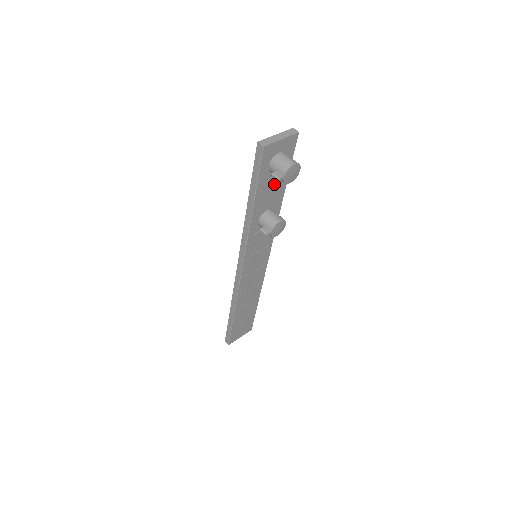
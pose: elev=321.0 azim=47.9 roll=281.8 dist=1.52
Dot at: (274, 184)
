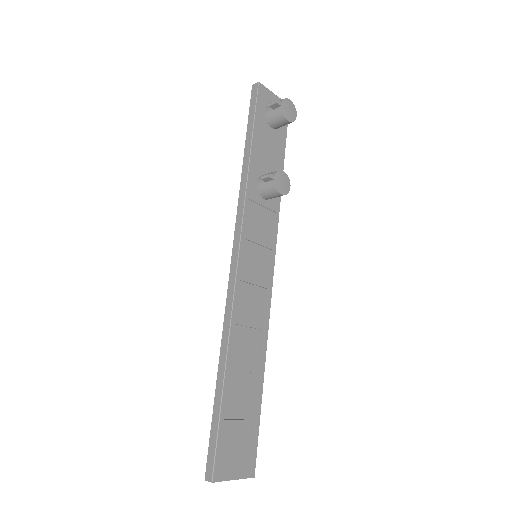
Dot at: (271, 145)
